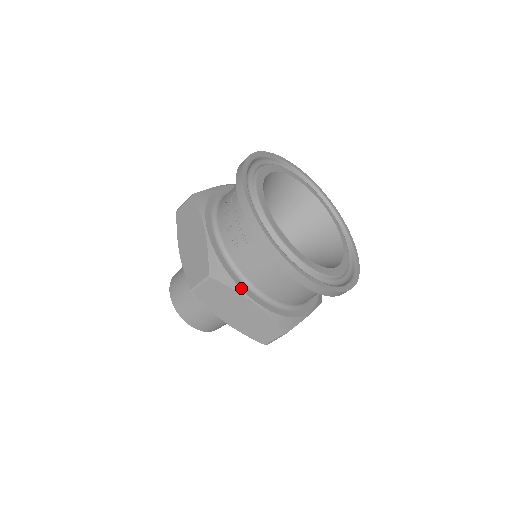
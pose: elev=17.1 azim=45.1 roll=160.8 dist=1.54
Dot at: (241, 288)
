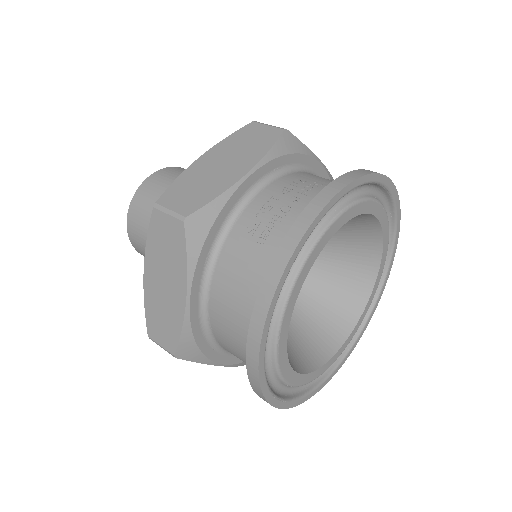
Dot at: (196, 270)
